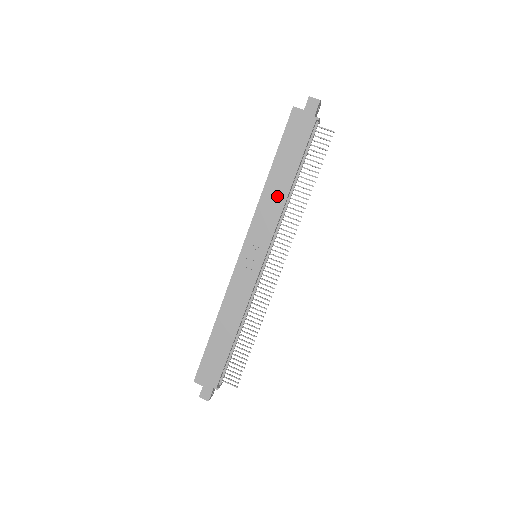
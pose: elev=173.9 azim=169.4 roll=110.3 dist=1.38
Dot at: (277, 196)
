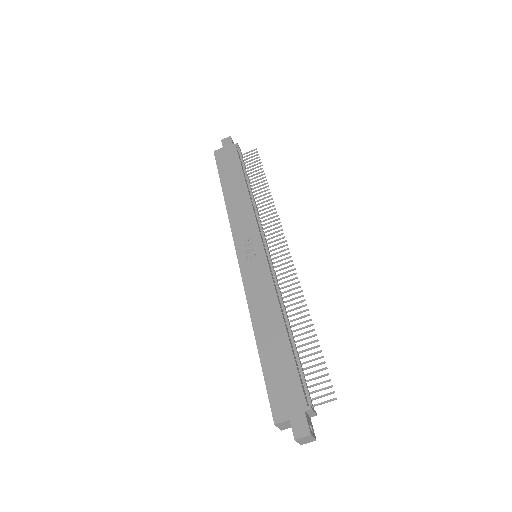
Dot at: (240, 200)
